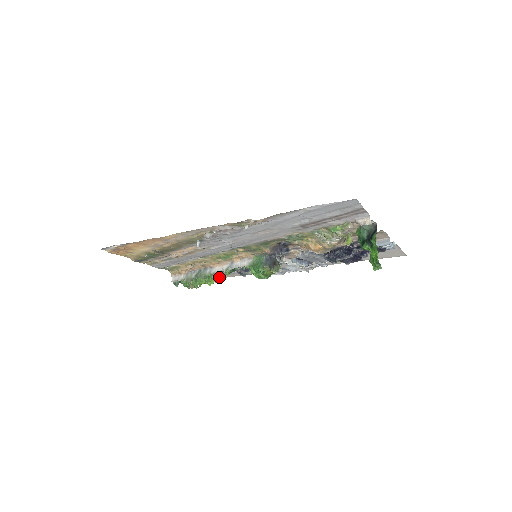
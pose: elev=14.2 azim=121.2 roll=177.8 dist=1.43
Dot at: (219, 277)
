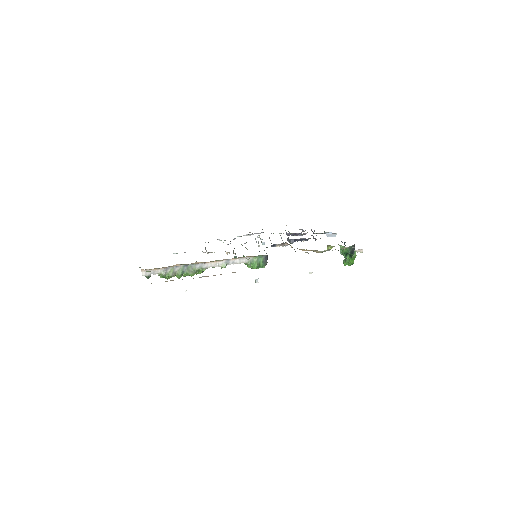
Dot at: (207, 268)
